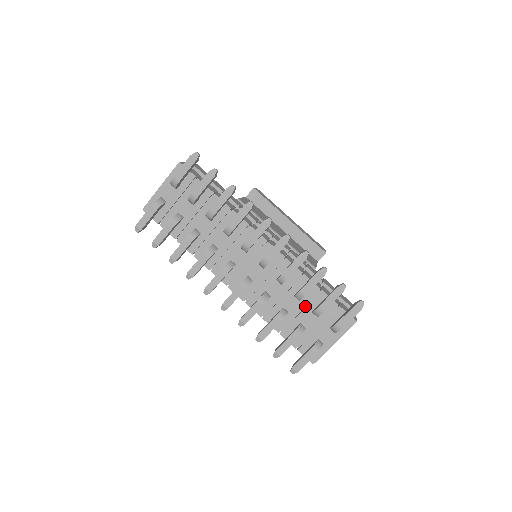
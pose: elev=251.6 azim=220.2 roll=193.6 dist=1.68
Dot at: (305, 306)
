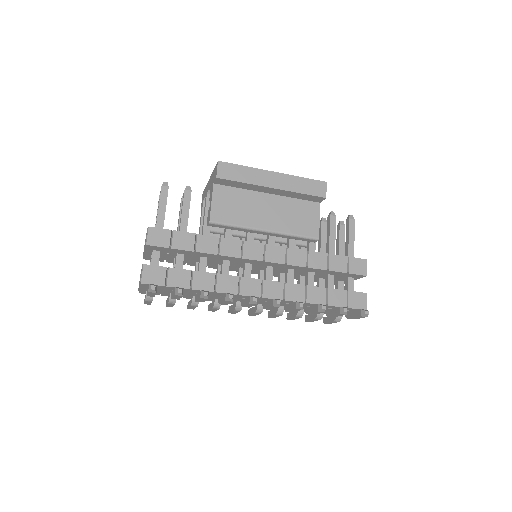
Dot at: occluded
